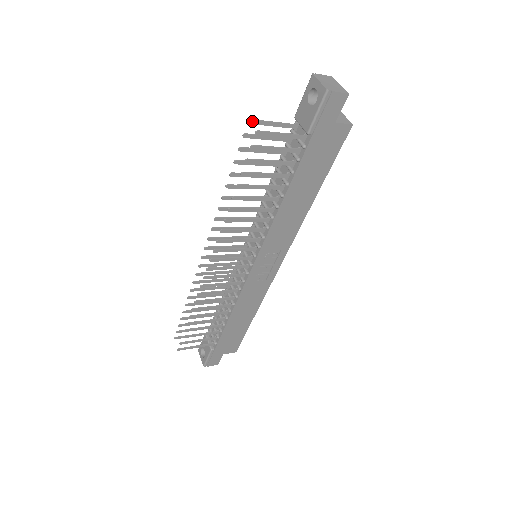
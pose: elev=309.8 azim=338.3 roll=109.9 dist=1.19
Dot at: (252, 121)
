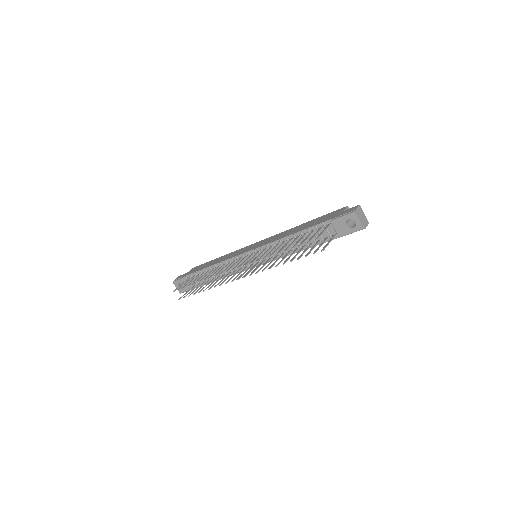
Dot at: (317, 239)
